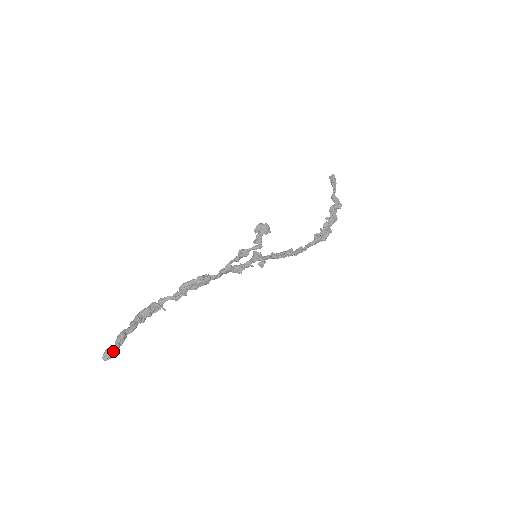
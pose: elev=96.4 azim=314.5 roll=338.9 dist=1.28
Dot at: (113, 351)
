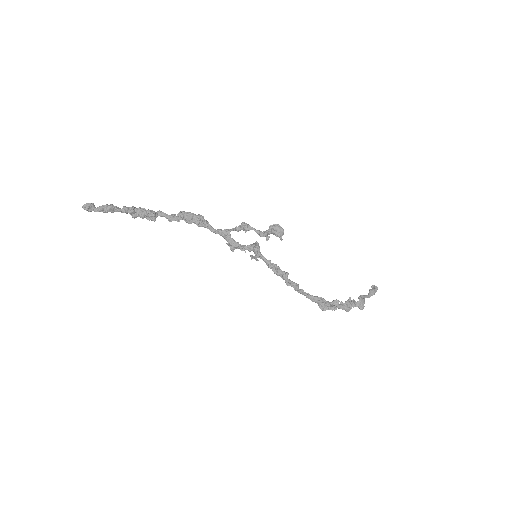
Dot at: (94, 209)
